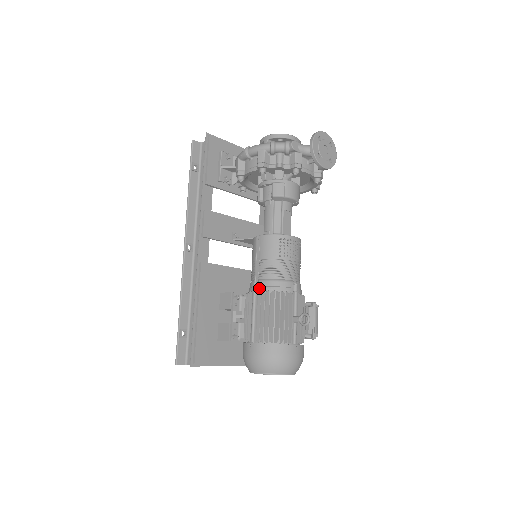
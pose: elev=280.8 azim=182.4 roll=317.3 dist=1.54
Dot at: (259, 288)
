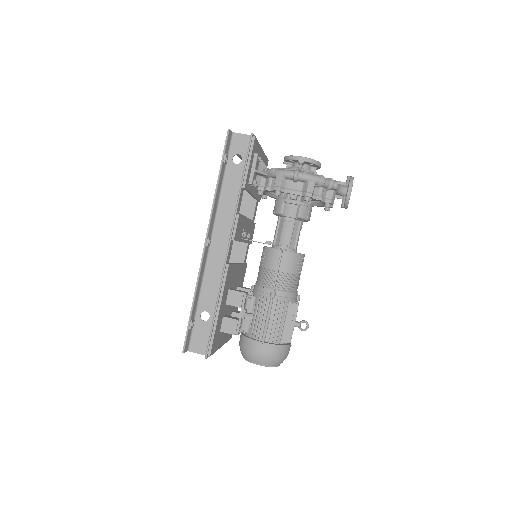
Dot at: (276, 297)
